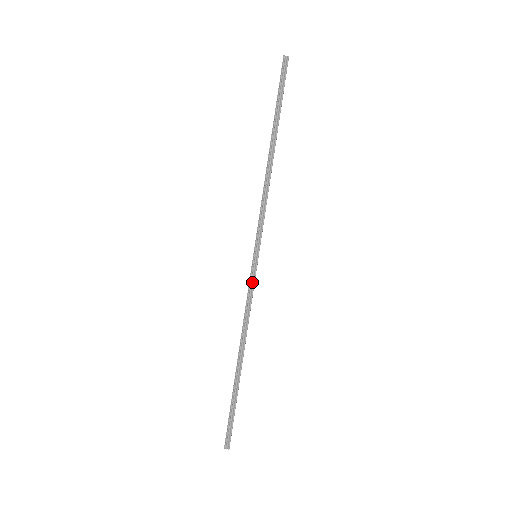
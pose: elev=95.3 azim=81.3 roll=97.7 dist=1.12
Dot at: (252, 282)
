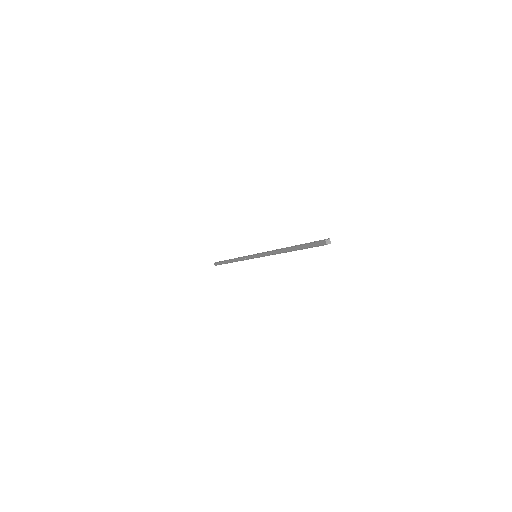
Dot at: occluded
